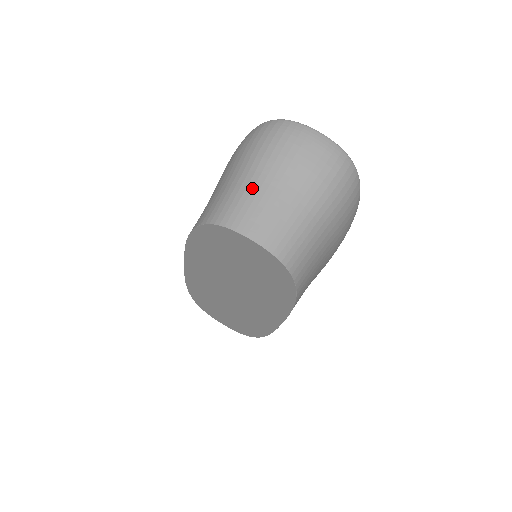
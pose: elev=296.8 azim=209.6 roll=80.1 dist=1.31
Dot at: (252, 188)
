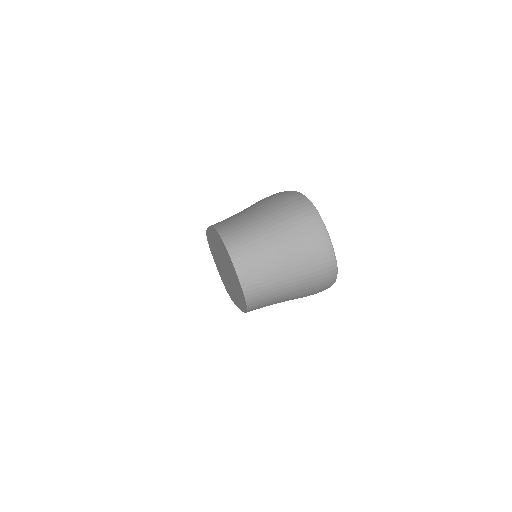
Dot at: (262, 241)
